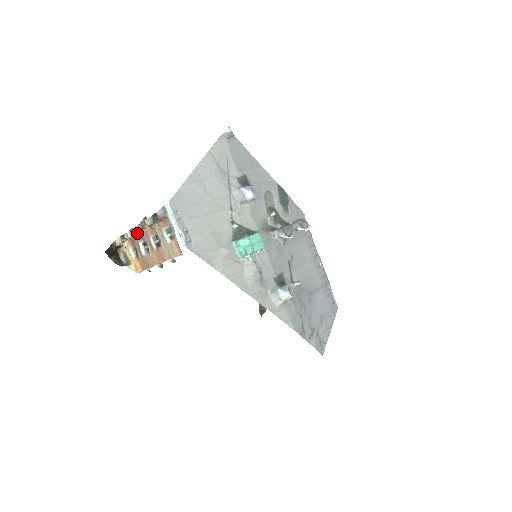
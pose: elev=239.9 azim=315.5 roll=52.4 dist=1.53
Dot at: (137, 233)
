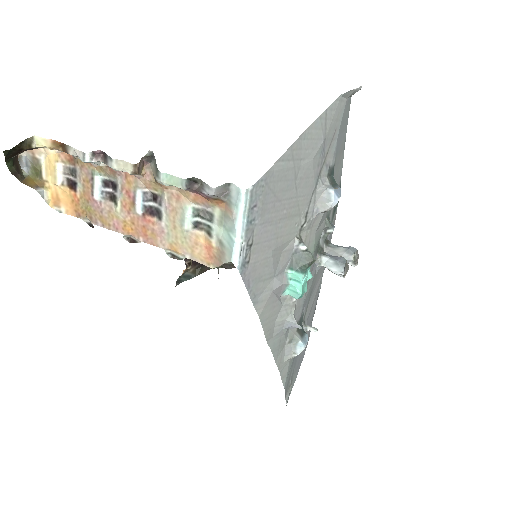
Dot at: (104, 161)
